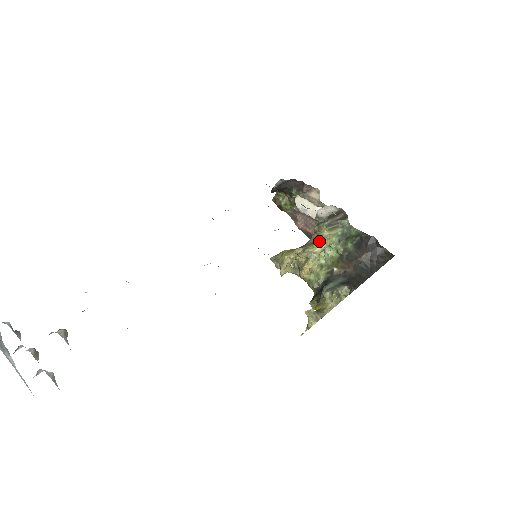
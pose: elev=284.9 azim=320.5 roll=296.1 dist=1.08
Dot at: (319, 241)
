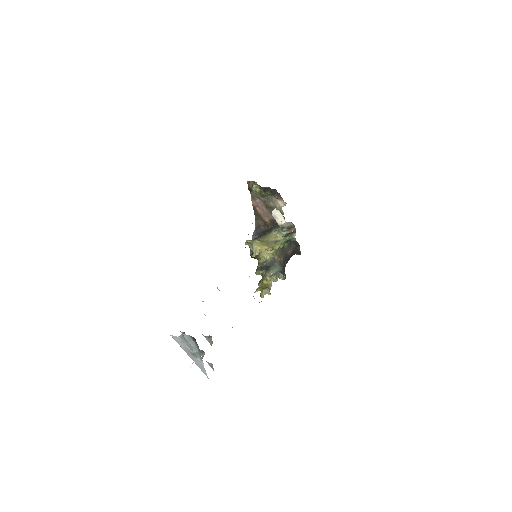
Dot at: (278, 243)
